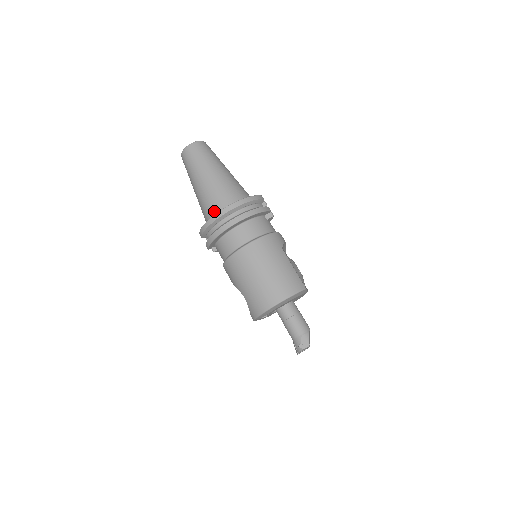
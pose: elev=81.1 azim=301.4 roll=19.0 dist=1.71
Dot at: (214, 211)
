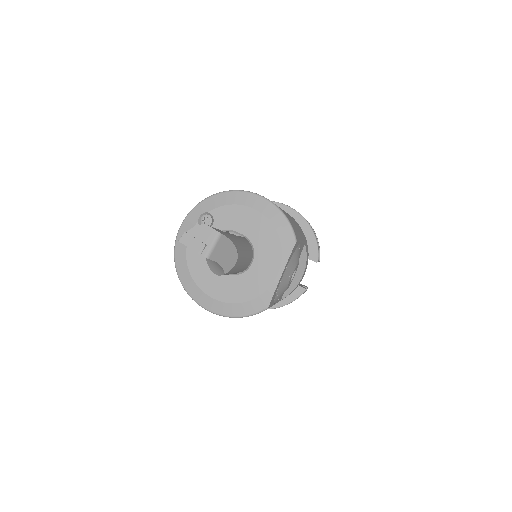
Dot at: occluded
